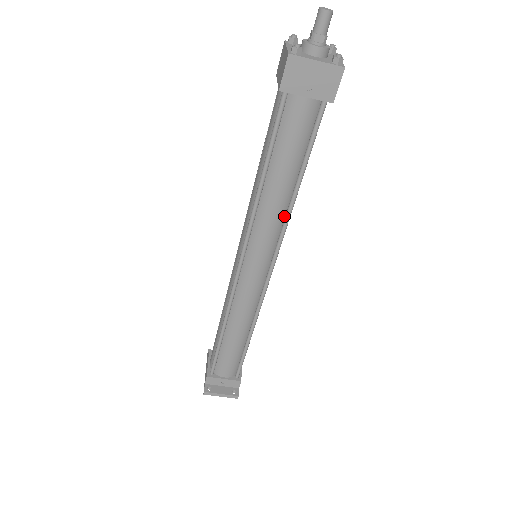
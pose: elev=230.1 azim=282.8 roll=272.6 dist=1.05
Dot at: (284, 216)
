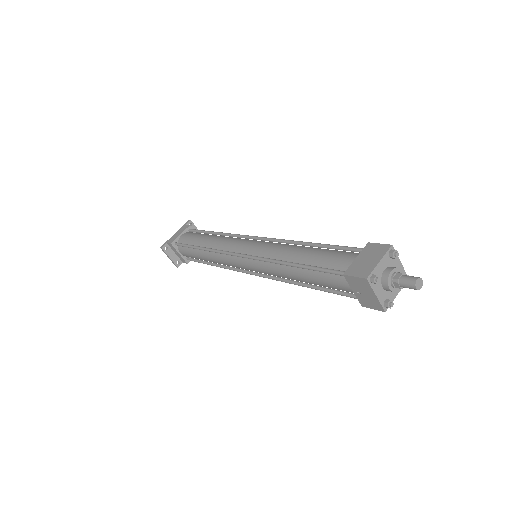
Dot at: occluded
